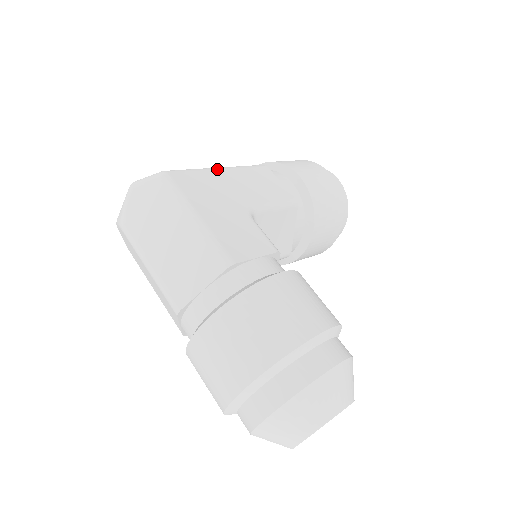
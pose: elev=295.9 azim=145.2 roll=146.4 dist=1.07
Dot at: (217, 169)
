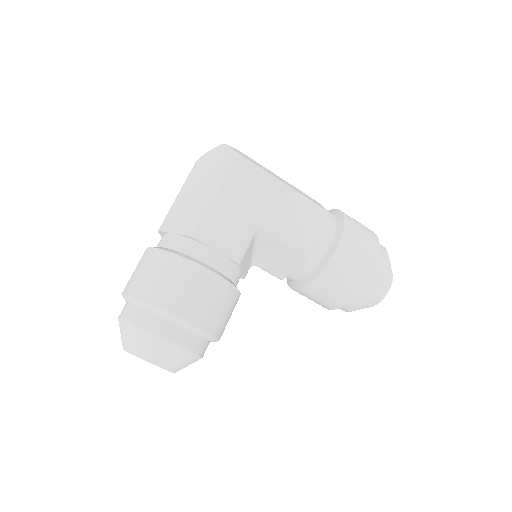
Dot at: (280, 184)
